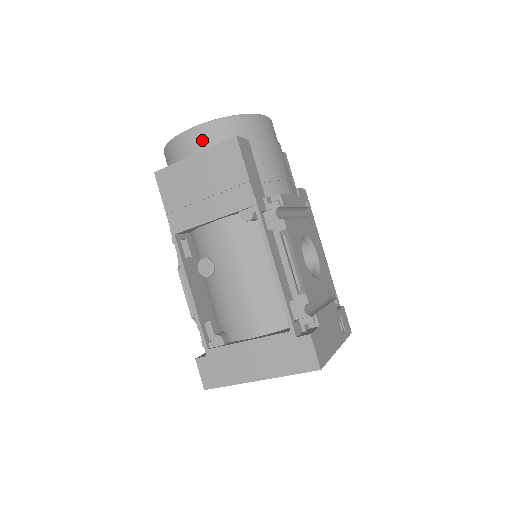
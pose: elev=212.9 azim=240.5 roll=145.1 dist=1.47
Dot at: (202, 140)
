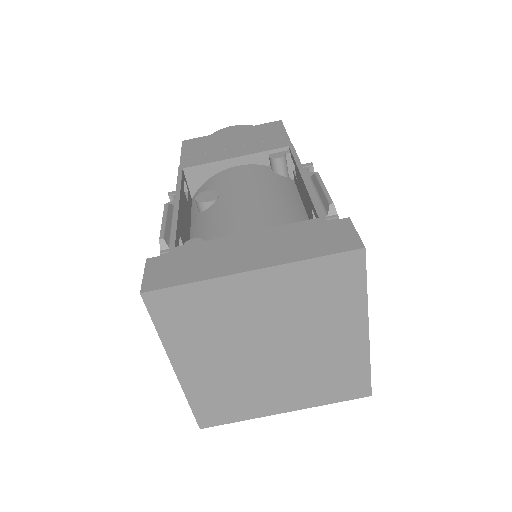
Dot at: occluded
